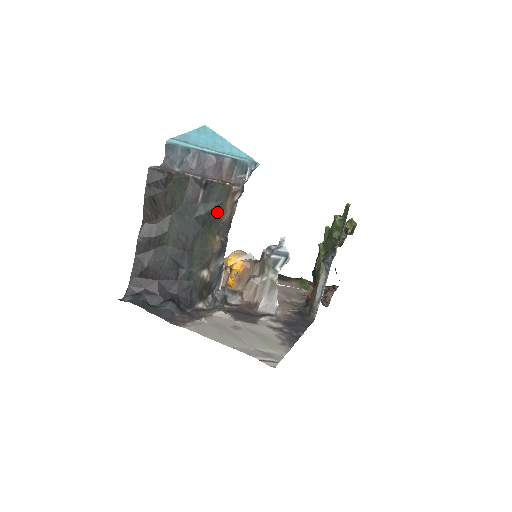
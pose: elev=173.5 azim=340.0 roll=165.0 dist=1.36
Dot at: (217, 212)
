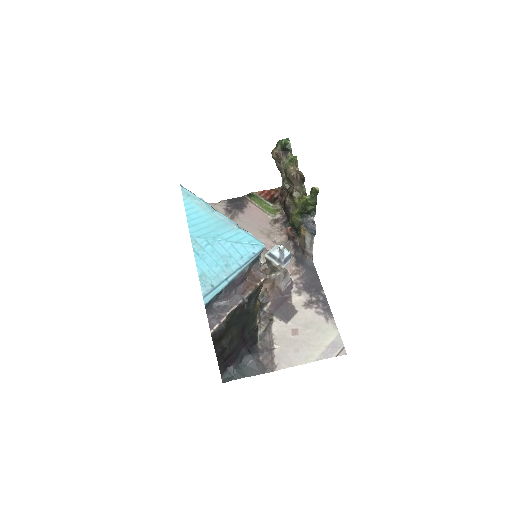
Dot at: (256, 299)
